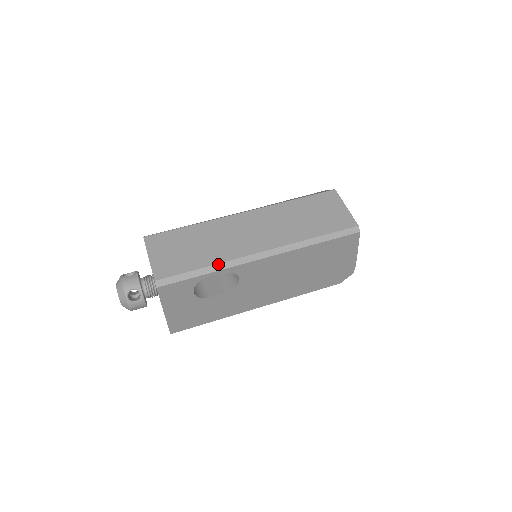
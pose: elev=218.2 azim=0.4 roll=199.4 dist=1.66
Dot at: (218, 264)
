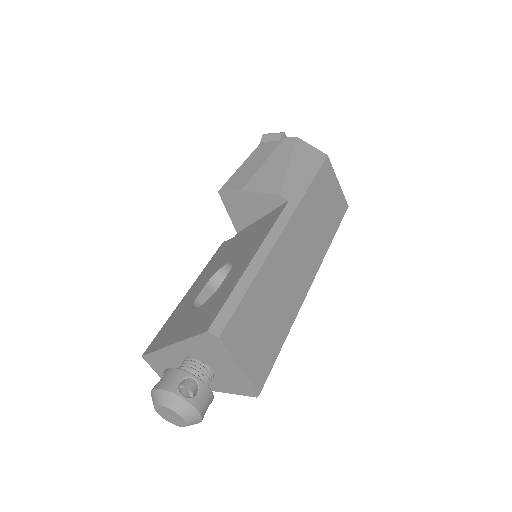
Dot at: occluded
